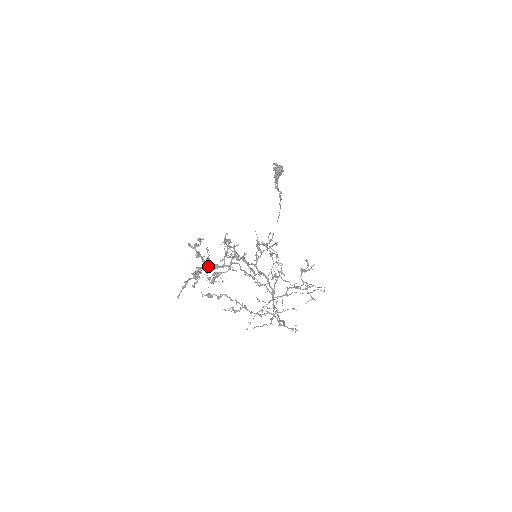
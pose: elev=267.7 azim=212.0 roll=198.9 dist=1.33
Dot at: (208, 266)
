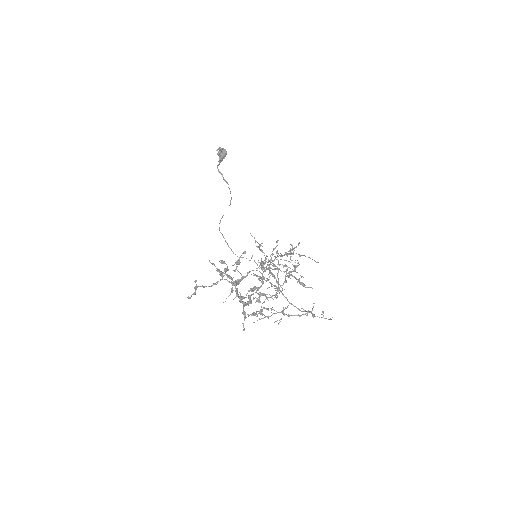
Dot at: (254, 290)
